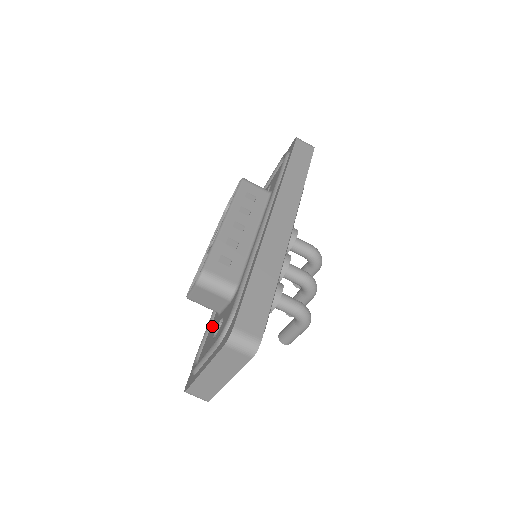
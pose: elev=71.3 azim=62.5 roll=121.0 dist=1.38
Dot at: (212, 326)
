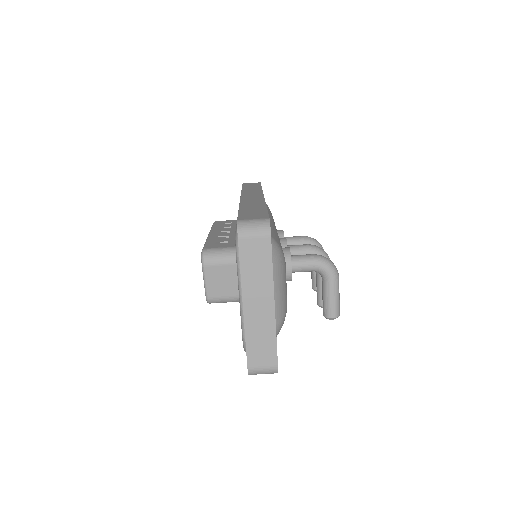
Dot at: occluded
